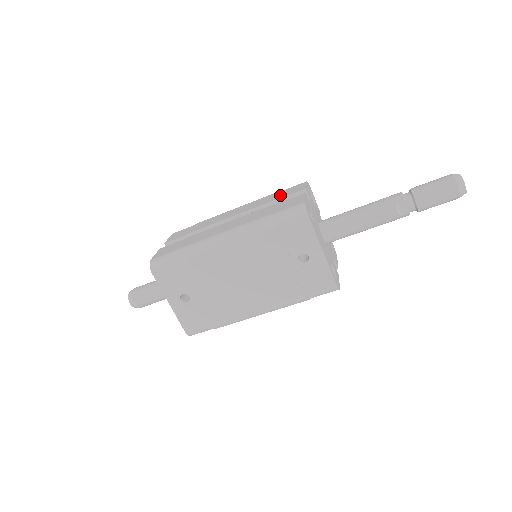
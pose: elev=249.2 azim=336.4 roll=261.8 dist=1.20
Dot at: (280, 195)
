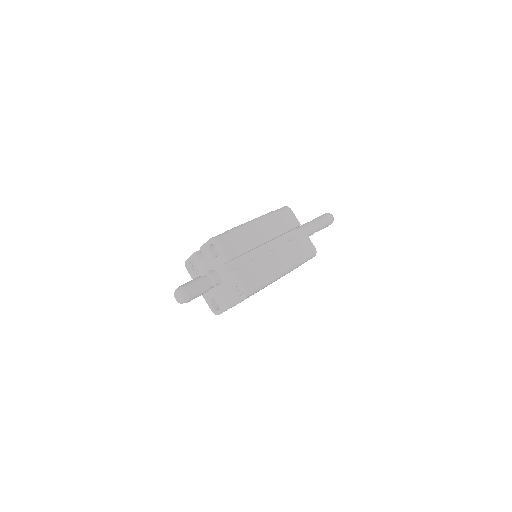
Dot at: (286, 223)
